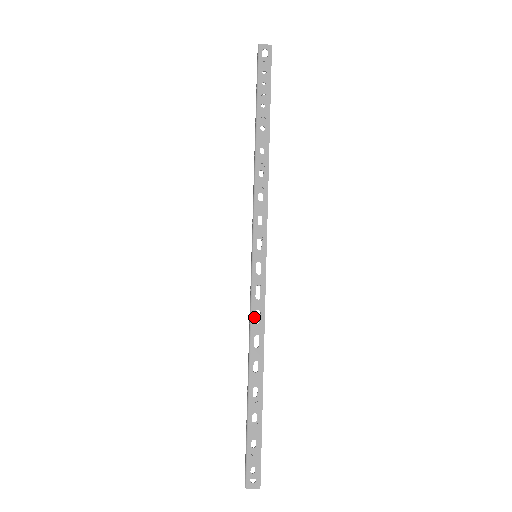
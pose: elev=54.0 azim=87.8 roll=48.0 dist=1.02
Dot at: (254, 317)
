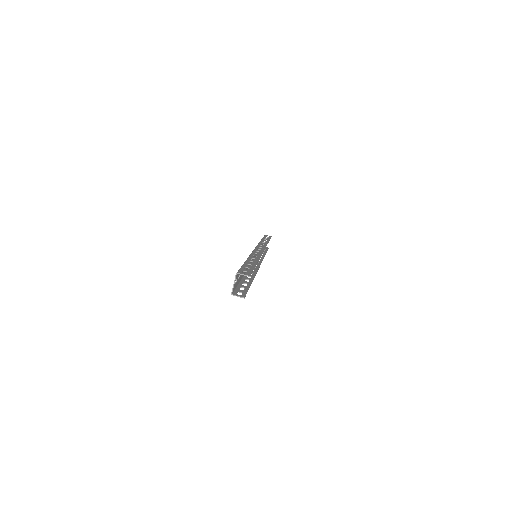
Dot at: (254, 253)
